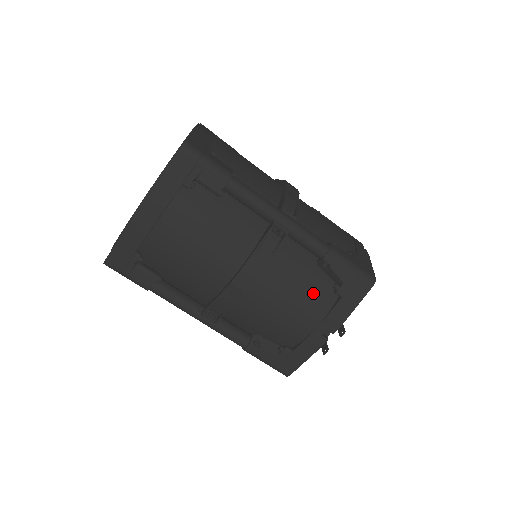
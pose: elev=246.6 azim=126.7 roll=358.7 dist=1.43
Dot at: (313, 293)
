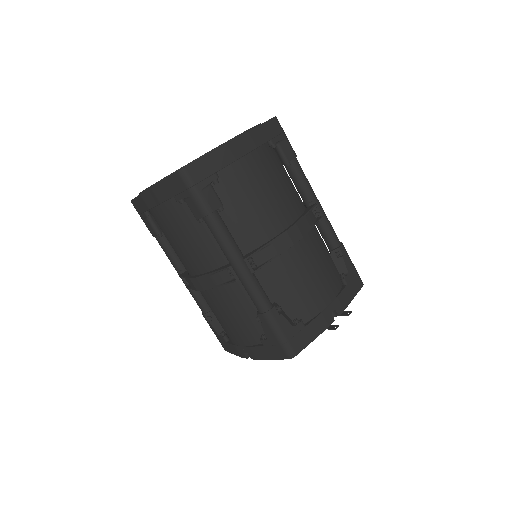
Dot at: (330, 273)
